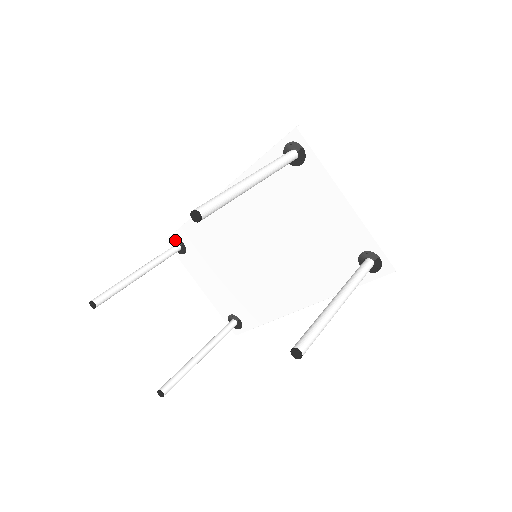
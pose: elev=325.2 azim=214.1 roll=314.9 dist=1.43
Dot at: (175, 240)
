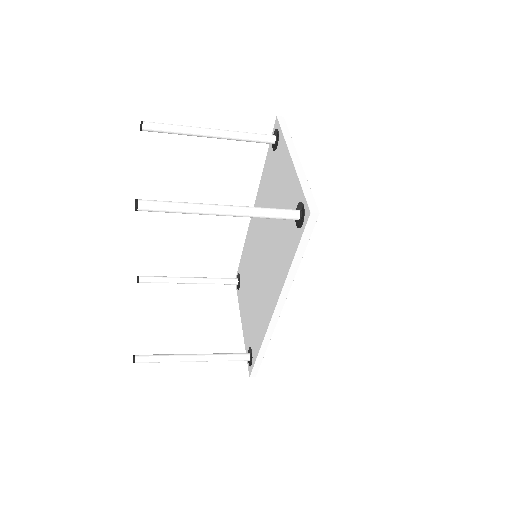
Dot at: (238, 276)
